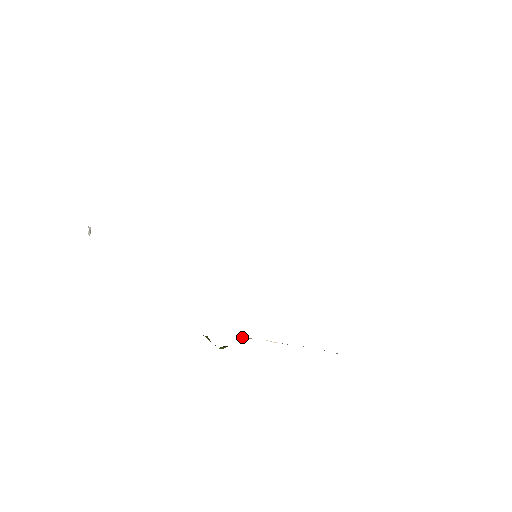
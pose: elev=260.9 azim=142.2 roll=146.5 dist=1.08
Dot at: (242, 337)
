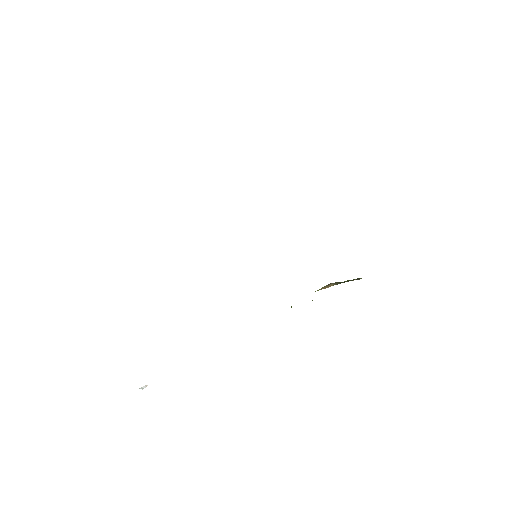
Dot at: occluded
